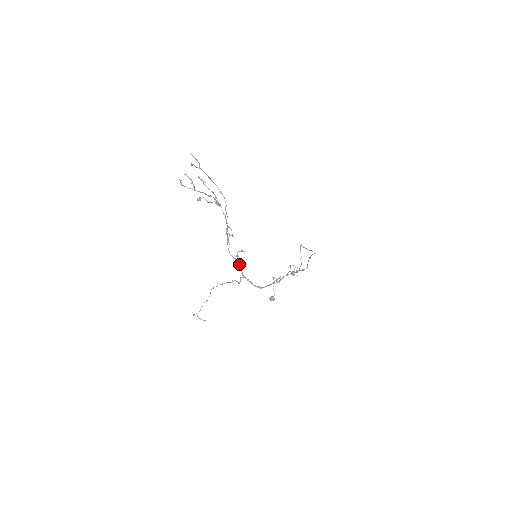
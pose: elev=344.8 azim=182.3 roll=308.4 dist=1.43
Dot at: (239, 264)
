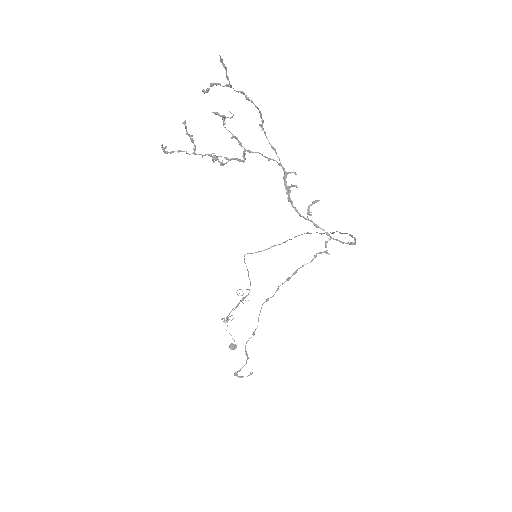
Dot at: (316, 224)
